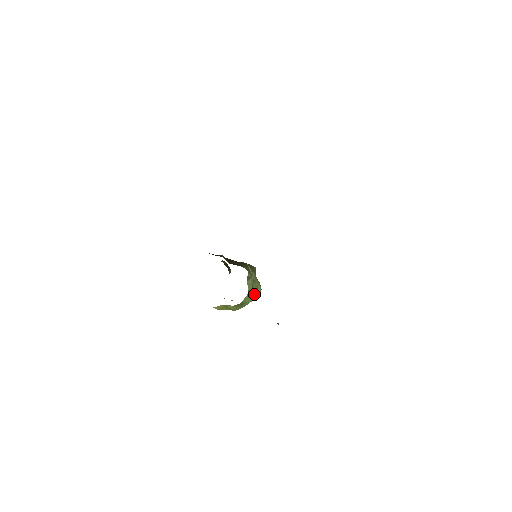
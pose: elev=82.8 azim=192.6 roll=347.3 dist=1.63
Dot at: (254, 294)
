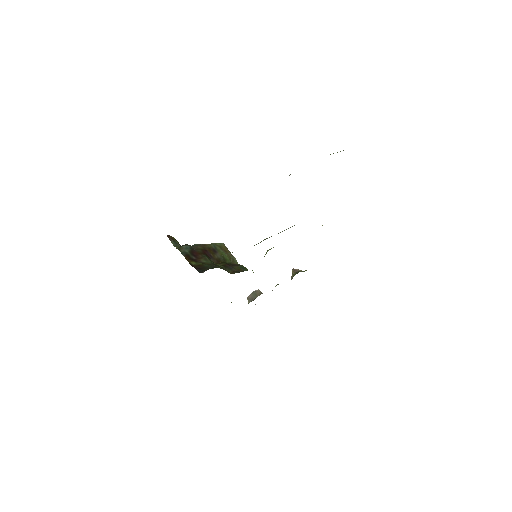
Dot at: occluded
